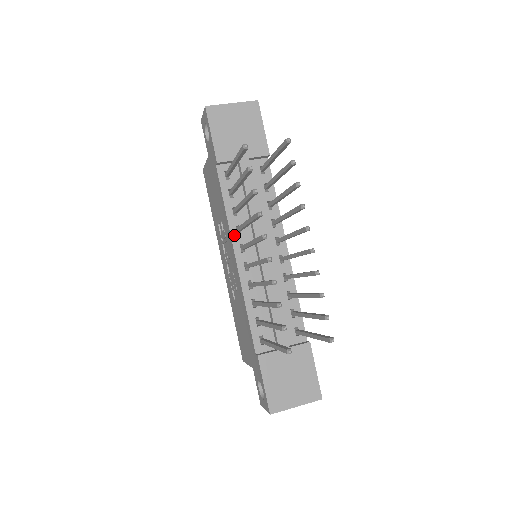
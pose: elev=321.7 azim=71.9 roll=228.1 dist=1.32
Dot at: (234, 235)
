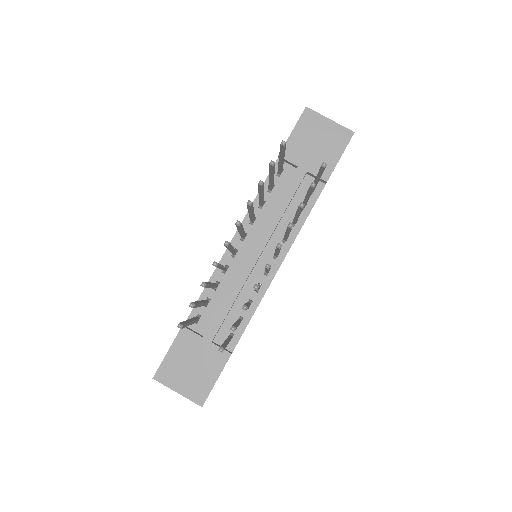
Dot at: (246, 222)
